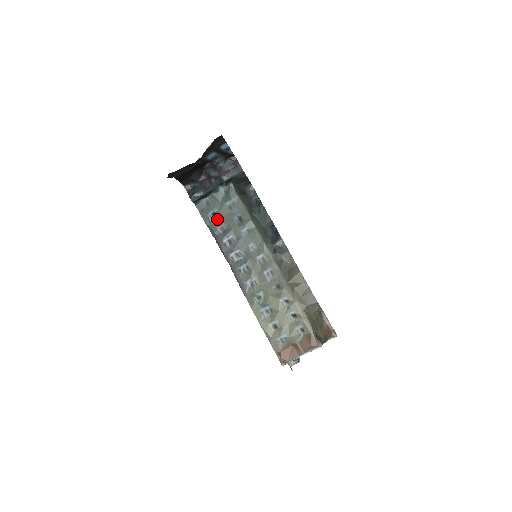
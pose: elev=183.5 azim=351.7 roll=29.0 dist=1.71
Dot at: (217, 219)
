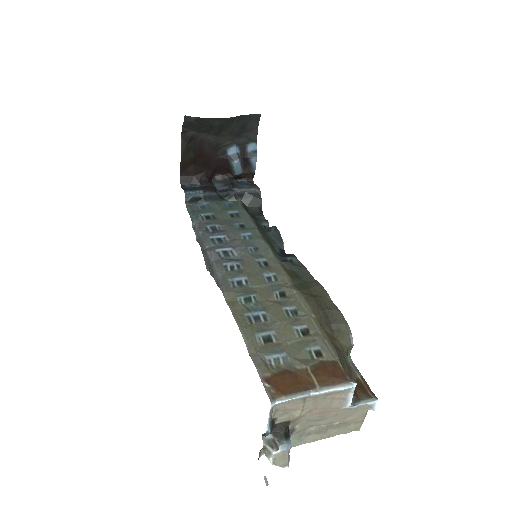
Dot at: (210, 221)
